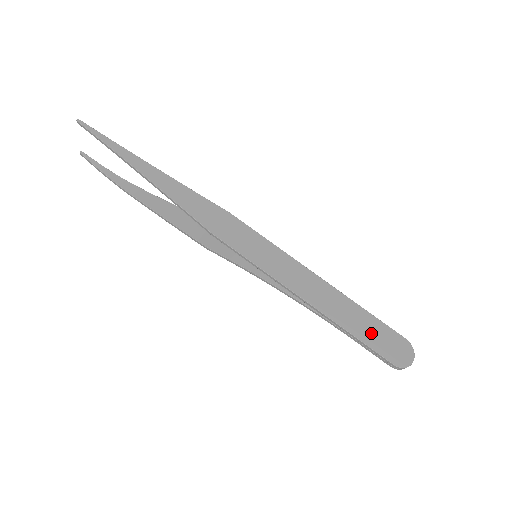
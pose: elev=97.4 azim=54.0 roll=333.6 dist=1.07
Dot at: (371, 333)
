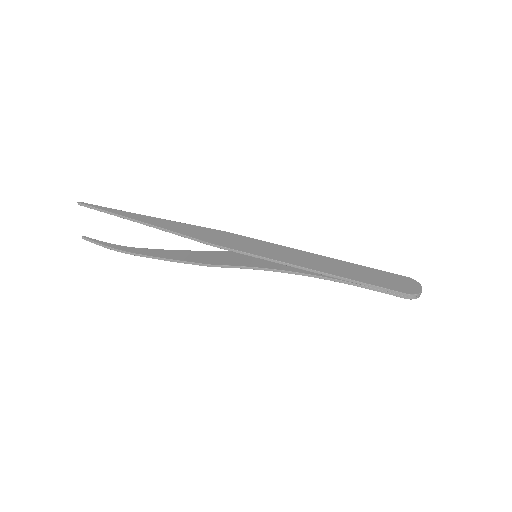
Dot at: (376, 278)
